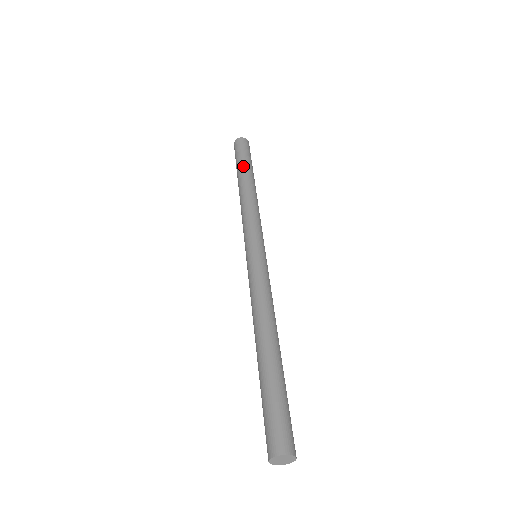
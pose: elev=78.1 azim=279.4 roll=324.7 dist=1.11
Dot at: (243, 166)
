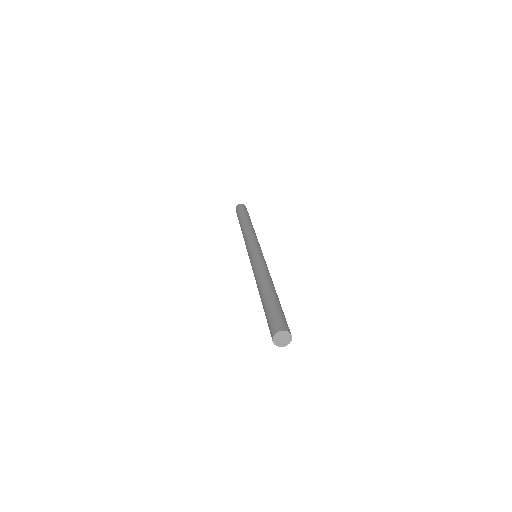
Dot at: (242, 216)
